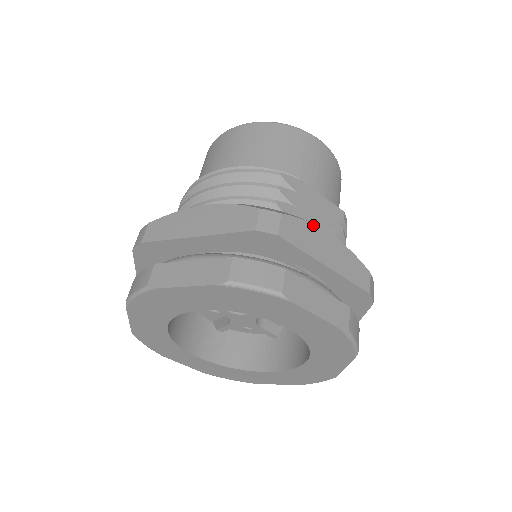
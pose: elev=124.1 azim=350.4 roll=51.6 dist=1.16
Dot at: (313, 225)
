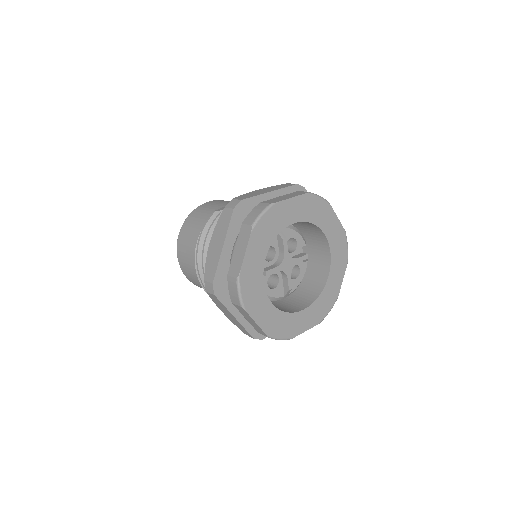
Dot at: (247, 193)
